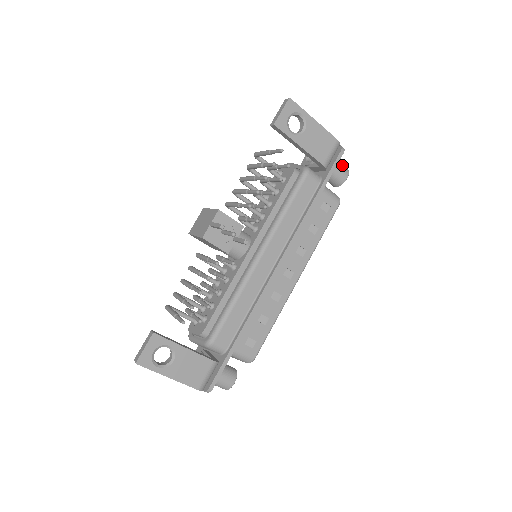
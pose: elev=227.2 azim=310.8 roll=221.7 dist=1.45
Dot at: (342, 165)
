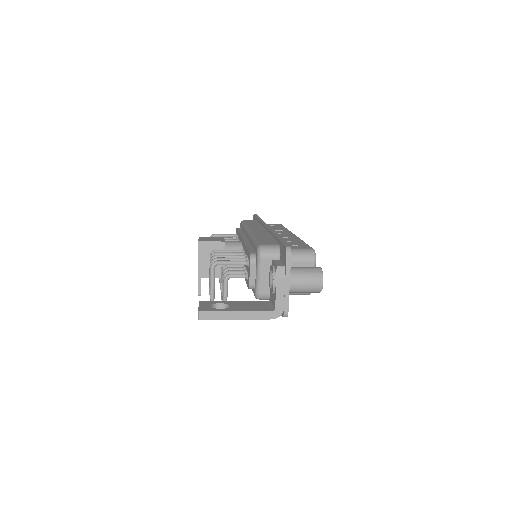
Dot at: (310, 290)
